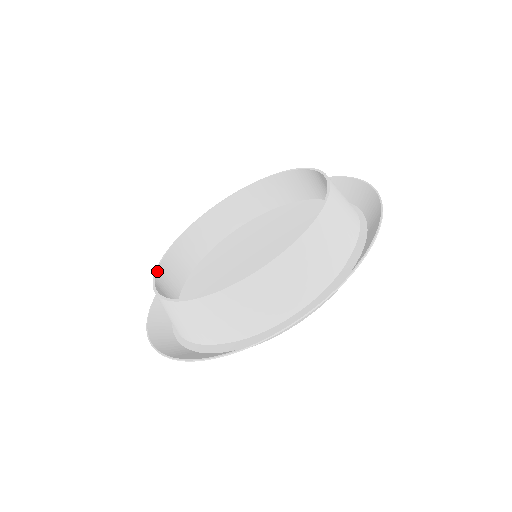
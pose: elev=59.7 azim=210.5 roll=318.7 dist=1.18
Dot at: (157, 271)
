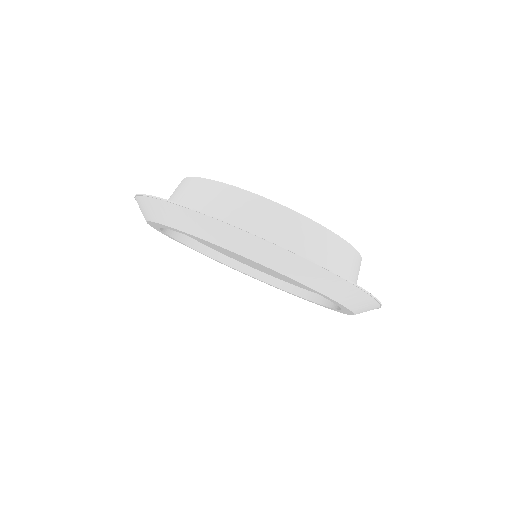
Dot at: (204, 179)
